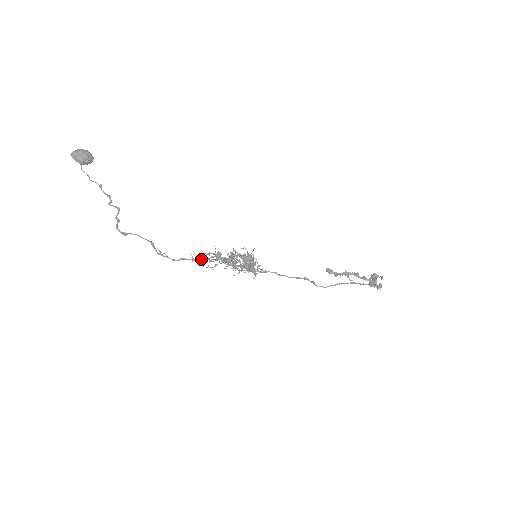
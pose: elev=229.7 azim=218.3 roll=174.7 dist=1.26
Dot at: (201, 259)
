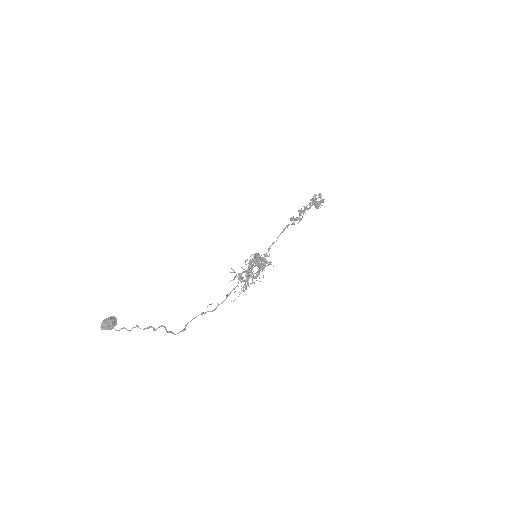
Dot at: (238, 296)
